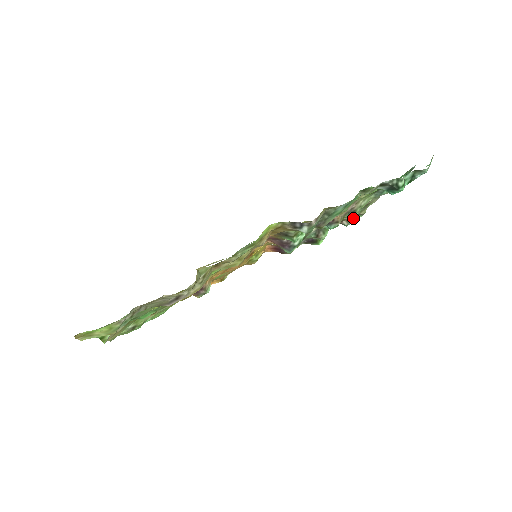
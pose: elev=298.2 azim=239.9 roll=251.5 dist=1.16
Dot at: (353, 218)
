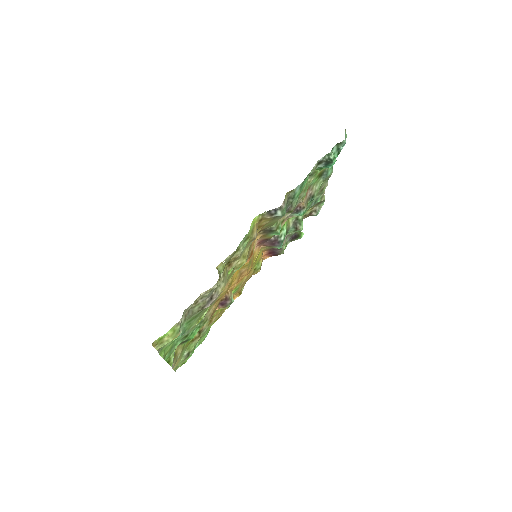
Dot at: (318, 207)
